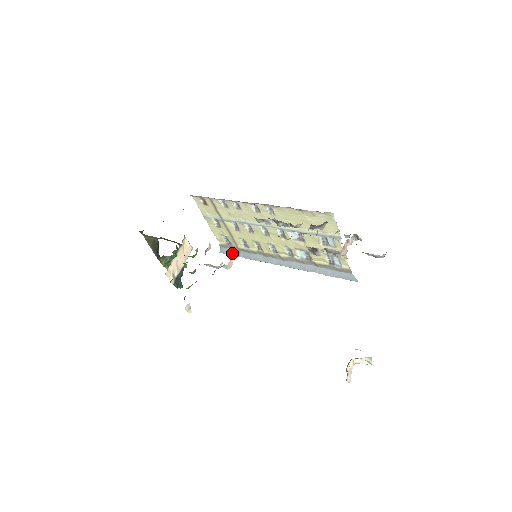
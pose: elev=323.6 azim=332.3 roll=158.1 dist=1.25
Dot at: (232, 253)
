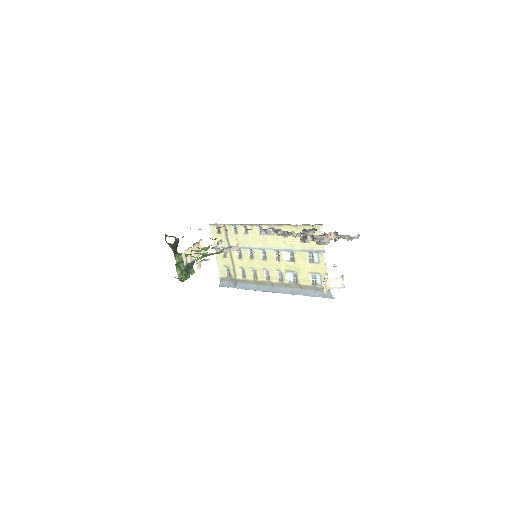
Dot at: (230, 285)
